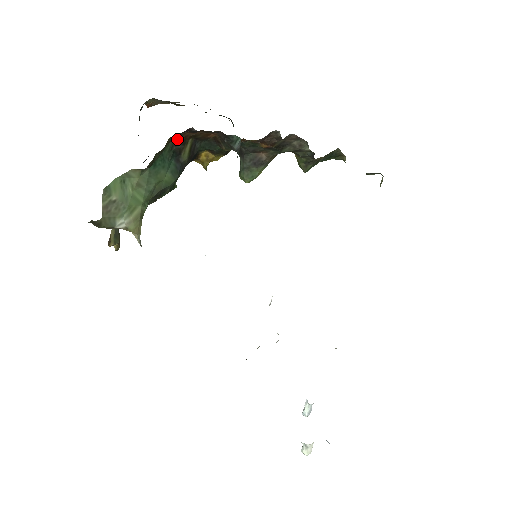
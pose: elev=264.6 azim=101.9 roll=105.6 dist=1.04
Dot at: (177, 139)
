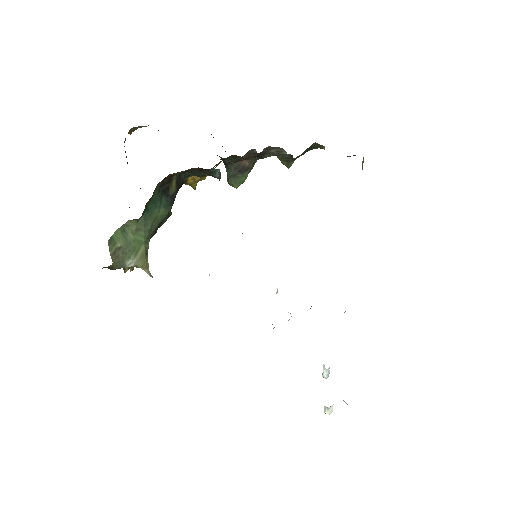
Dot at: (162, 182)
